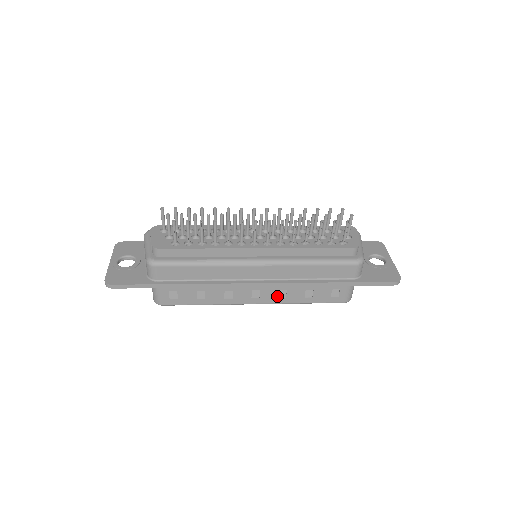
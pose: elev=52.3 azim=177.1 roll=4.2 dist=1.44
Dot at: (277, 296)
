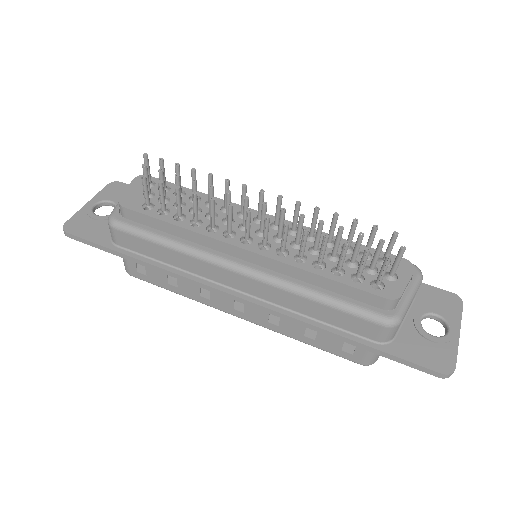
Dot at: (267, 319)
